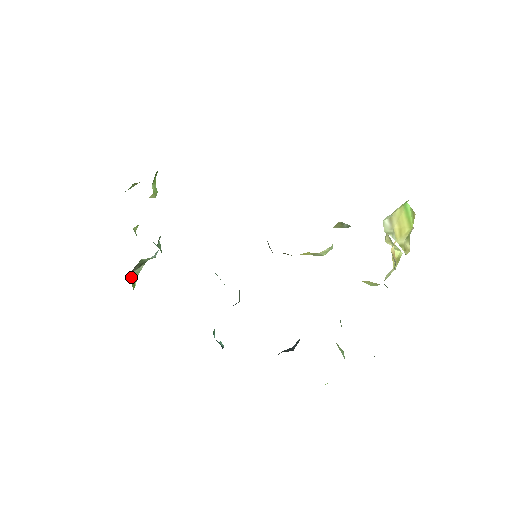
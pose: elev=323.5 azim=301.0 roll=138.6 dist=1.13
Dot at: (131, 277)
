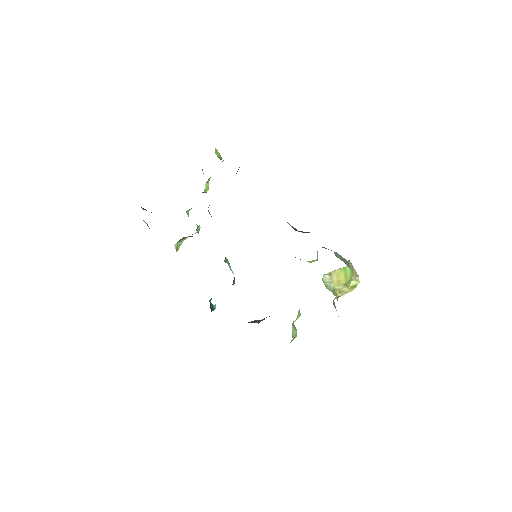
Dot at: (176, 245)
